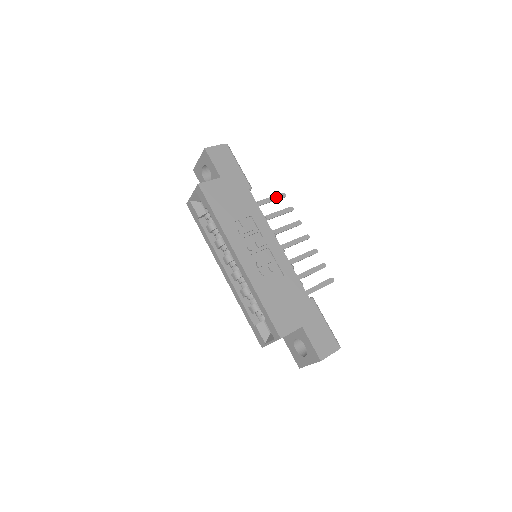
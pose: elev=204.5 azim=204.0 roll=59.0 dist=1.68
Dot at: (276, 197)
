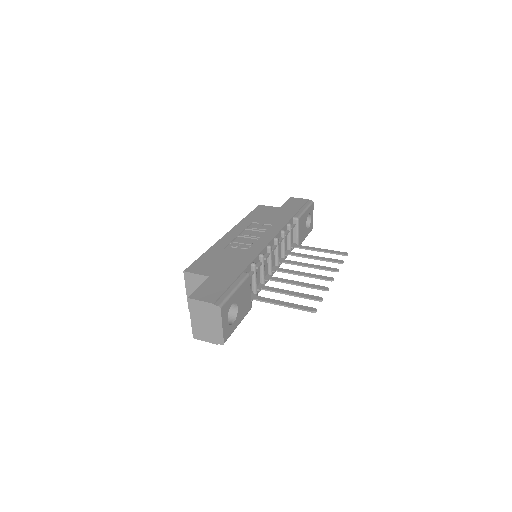
Dot at: (335, 252)
